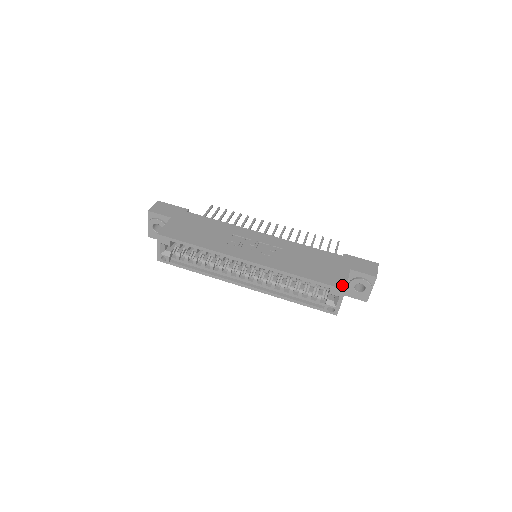
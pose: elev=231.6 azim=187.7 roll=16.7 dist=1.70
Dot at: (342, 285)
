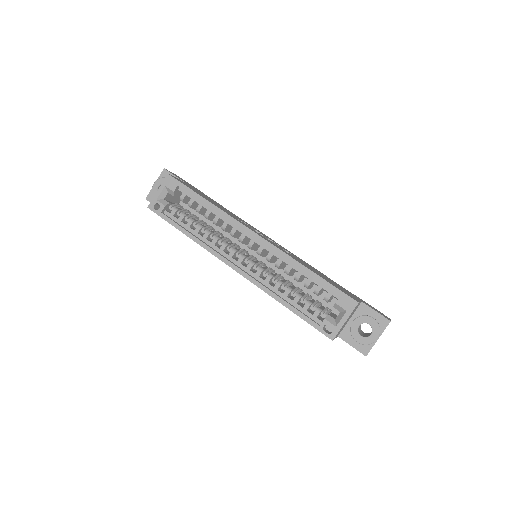
Dot at: (354, 299)
